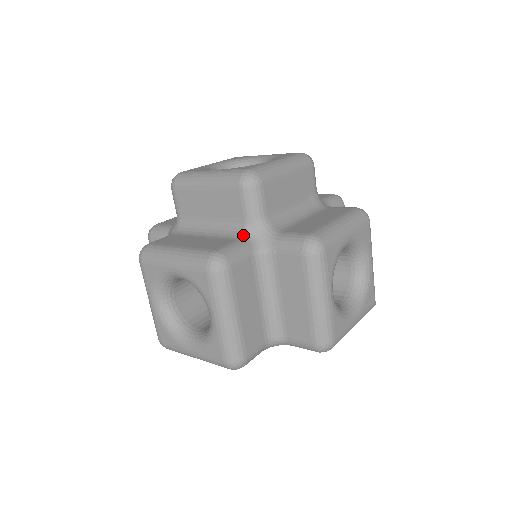
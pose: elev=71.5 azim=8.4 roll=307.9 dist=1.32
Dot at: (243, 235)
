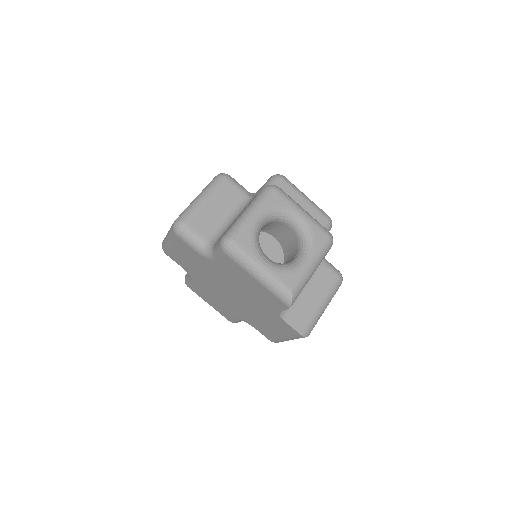
Dot at: occluded
